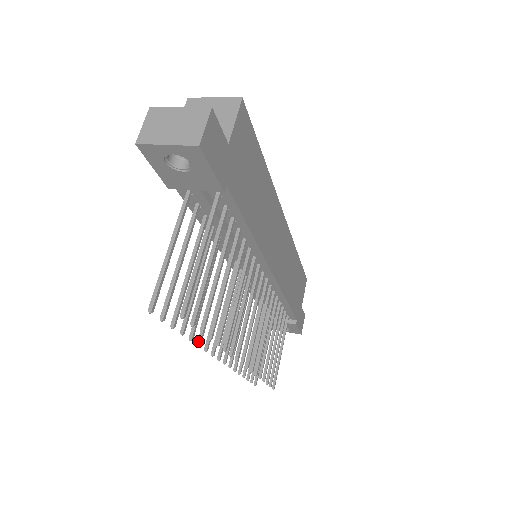
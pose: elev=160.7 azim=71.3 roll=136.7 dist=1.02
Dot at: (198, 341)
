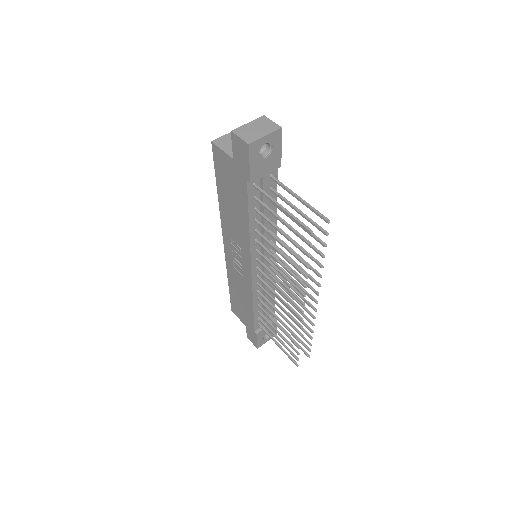
Dot at: (304, 285)
